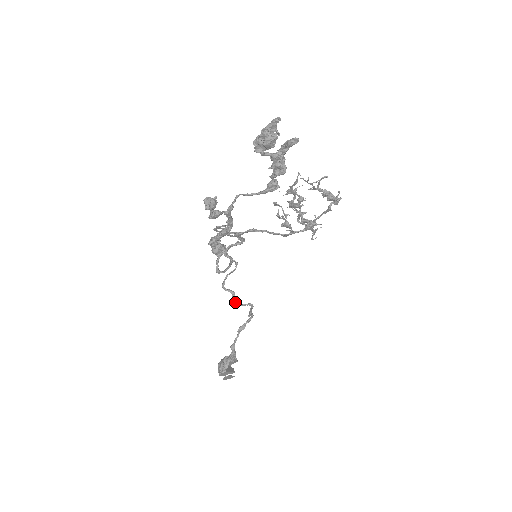
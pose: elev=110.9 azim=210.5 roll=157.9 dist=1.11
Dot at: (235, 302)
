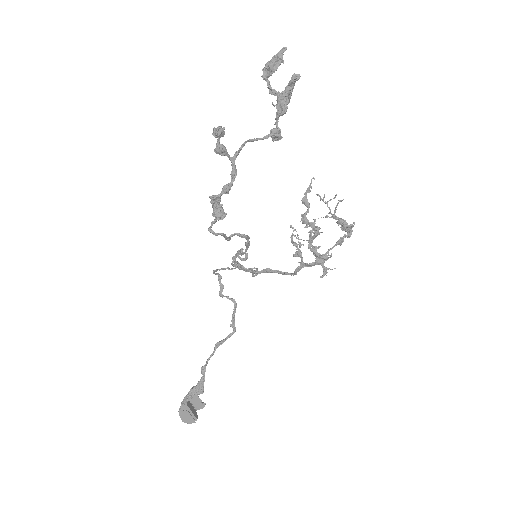
Dot at: (220, 293)
